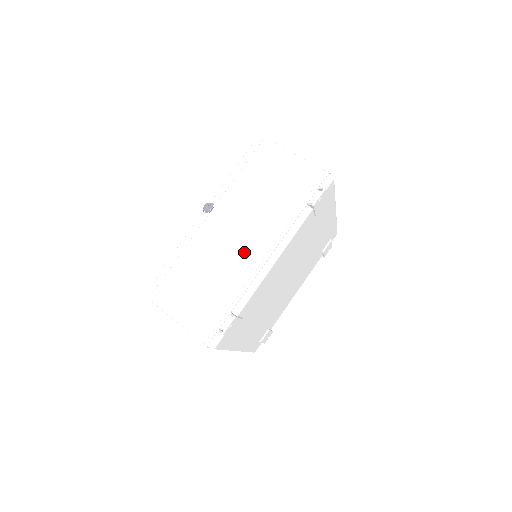
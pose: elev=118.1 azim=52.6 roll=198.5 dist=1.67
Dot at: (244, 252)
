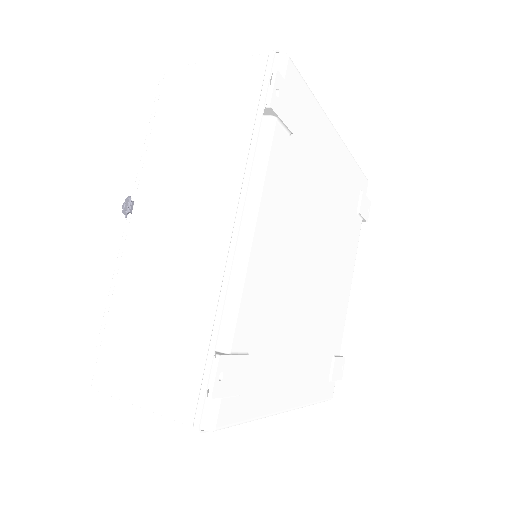
Dot at: (198, 242)
